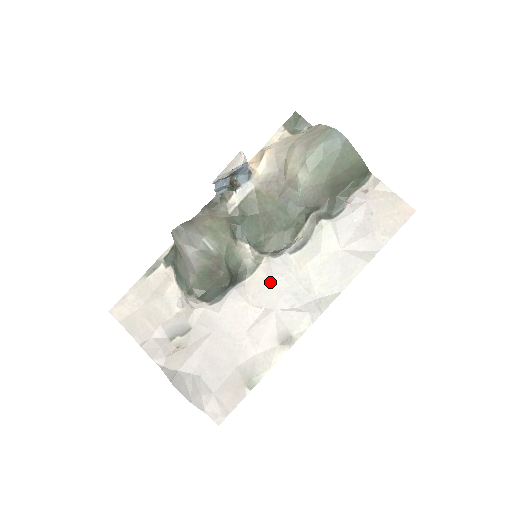
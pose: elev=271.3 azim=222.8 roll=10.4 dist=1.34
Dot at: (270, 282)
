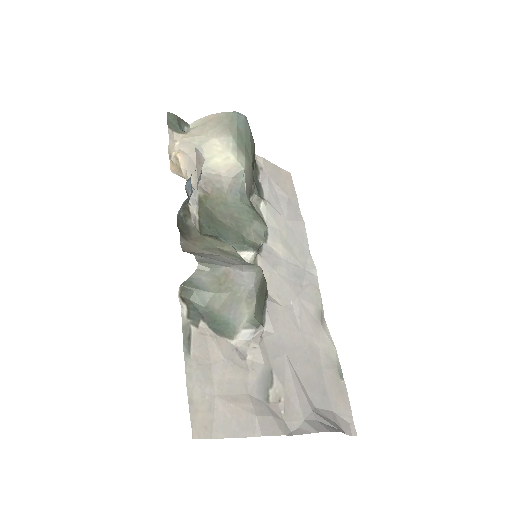
Dot at: (276, 276)
